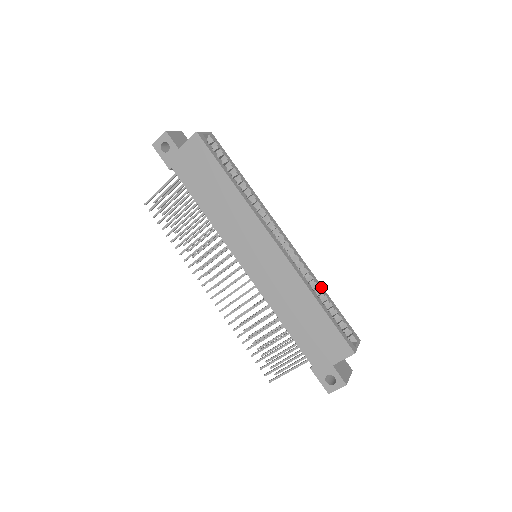
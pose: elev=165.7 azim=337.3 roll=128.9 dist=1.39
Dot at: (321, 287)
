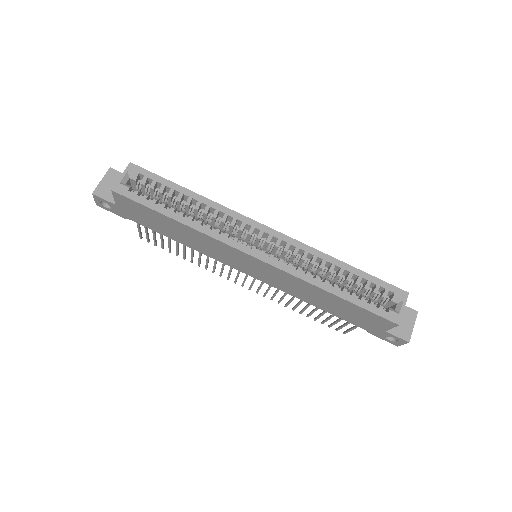
Dot at: (336, 262)
